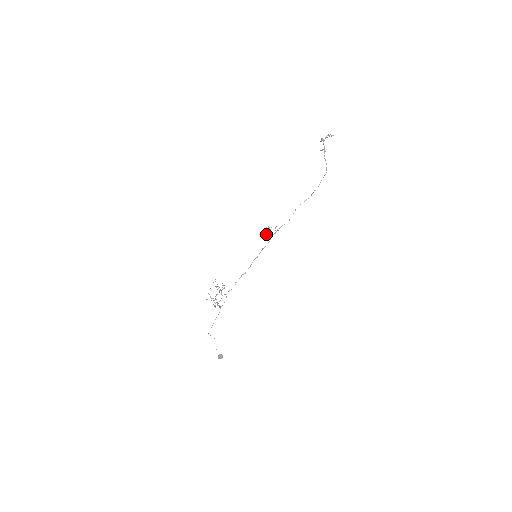
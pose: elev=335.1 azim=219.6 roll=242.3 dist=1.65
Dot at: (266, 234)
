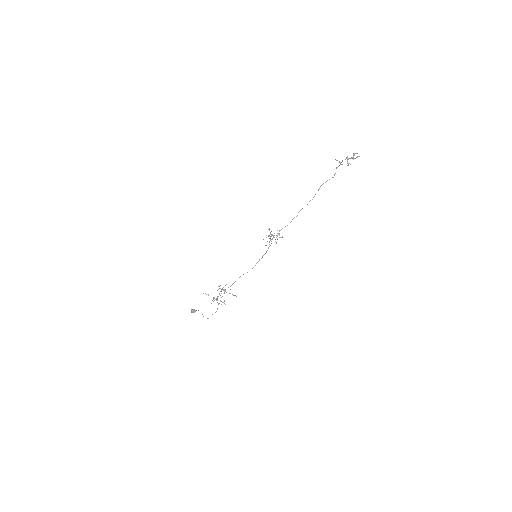
Dot at: (270, 239)
